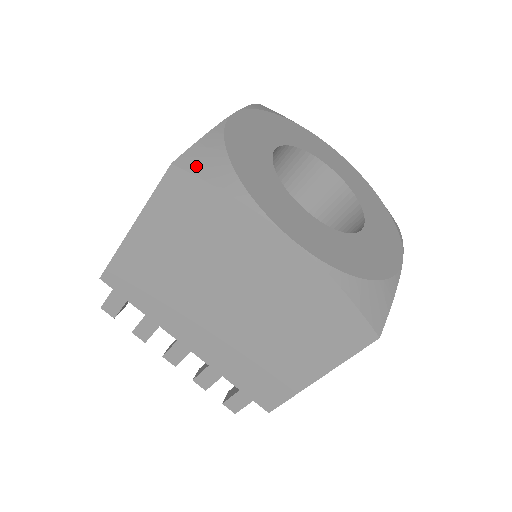
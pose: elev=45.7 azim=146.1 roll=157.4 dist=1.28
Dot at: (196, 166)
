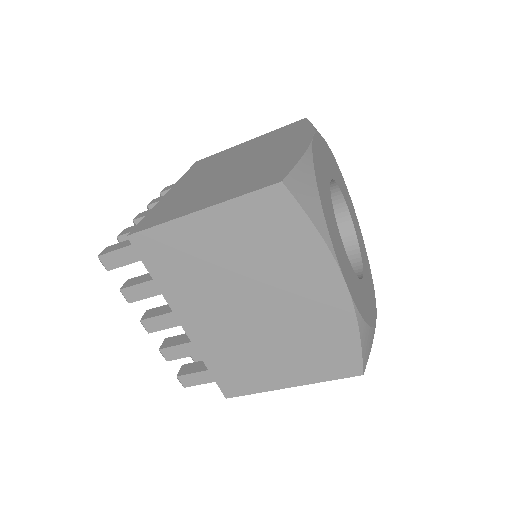
Dot at: (298, 191)
